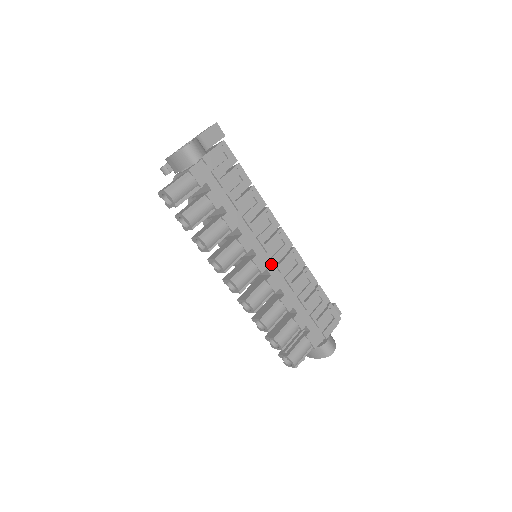
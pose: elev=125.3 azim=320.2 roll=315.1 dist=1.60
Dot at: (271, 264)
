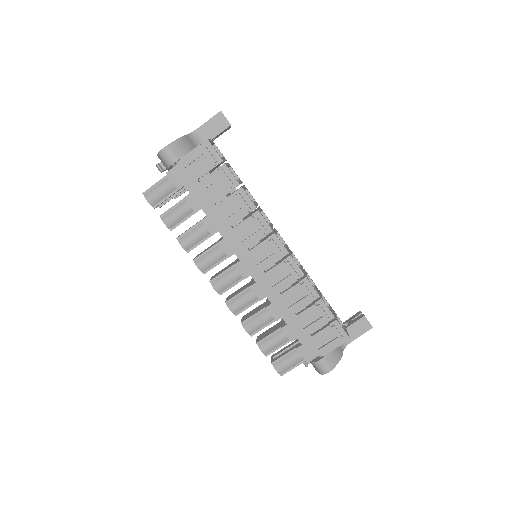
Dot at: (257, 271)
